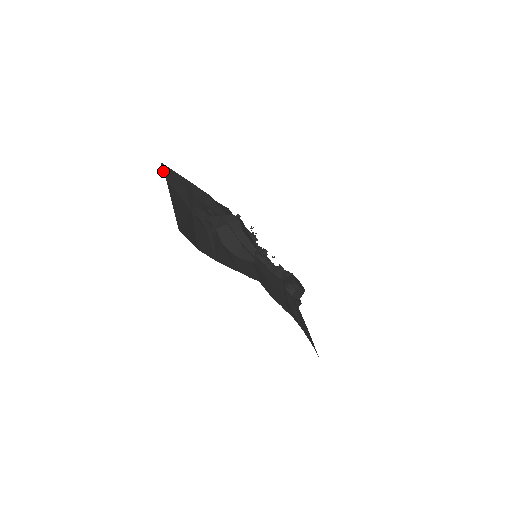
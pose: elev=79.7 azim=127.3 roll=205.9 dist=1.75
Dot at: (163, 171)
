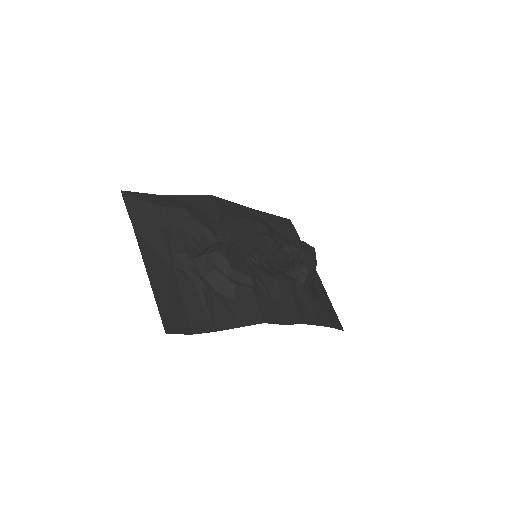
Dot at: occluded
